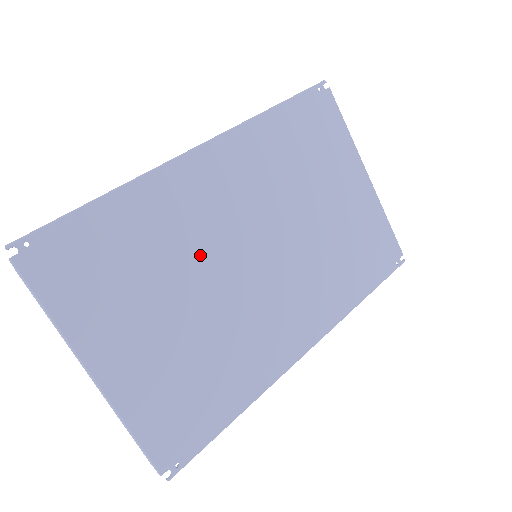
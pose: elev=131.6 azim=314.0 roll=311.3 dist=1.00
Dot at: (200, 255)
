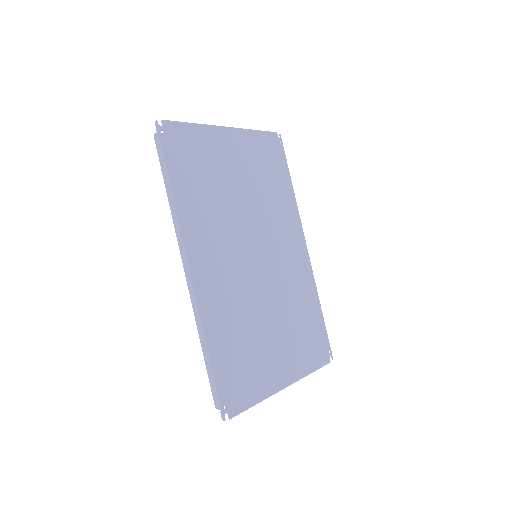
Dot at: (249, 297)
